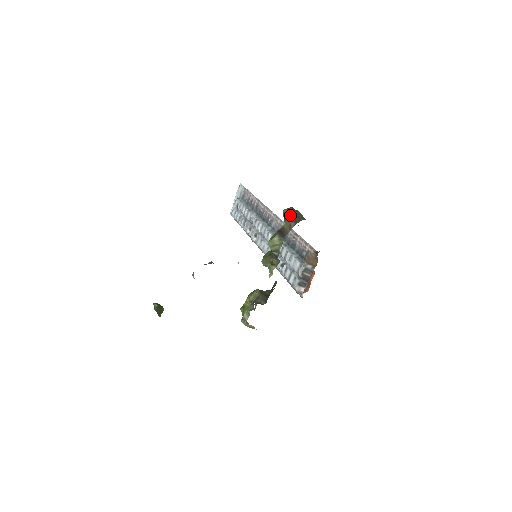
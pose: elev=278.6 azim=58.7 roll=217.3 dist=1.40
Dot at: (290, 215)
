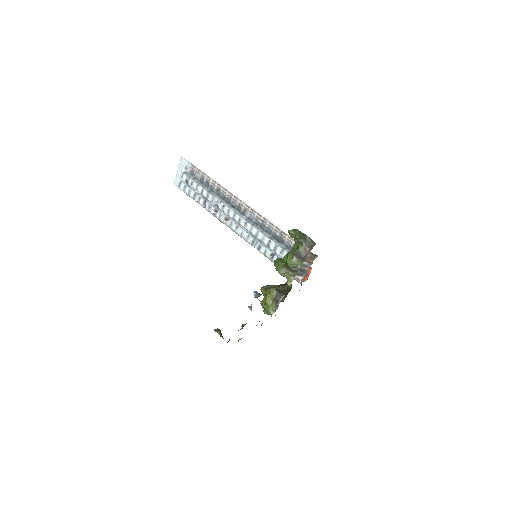
Dot at: (303, 241)
